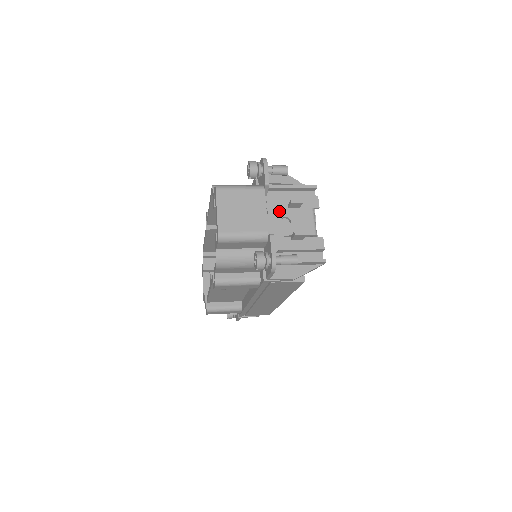
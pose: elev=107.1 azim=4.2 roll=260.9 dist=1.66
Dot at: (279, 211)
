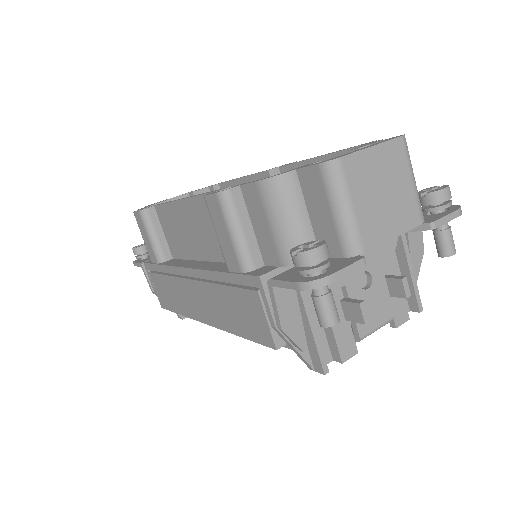
Dot at: (377, 263)
